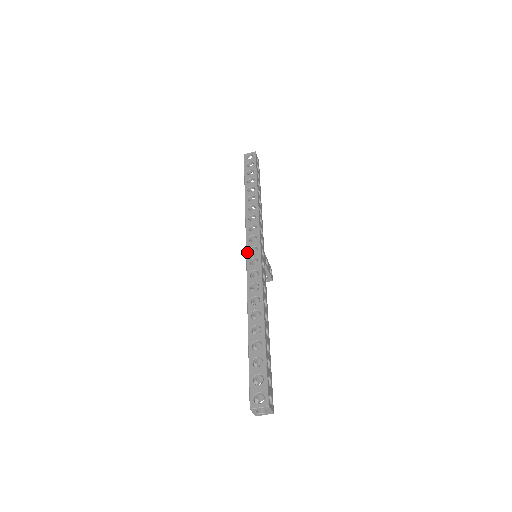
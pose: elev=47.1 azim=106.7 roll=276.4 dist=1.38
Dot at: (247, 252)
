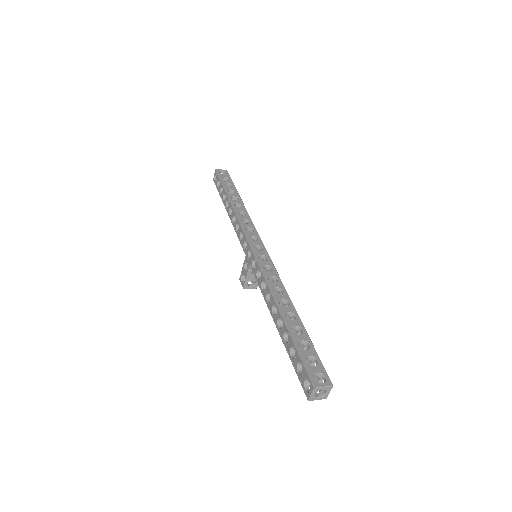
Dot at: (253, 248)
